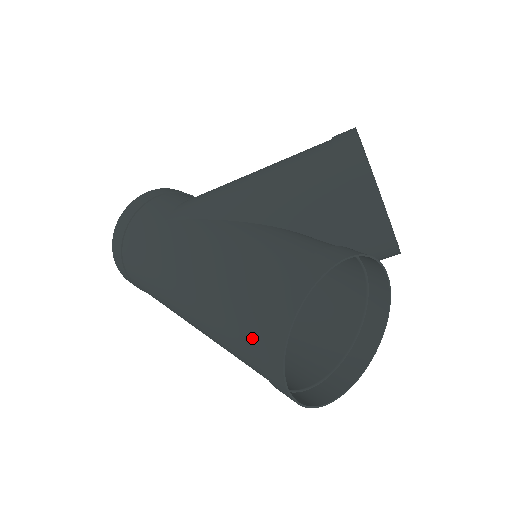
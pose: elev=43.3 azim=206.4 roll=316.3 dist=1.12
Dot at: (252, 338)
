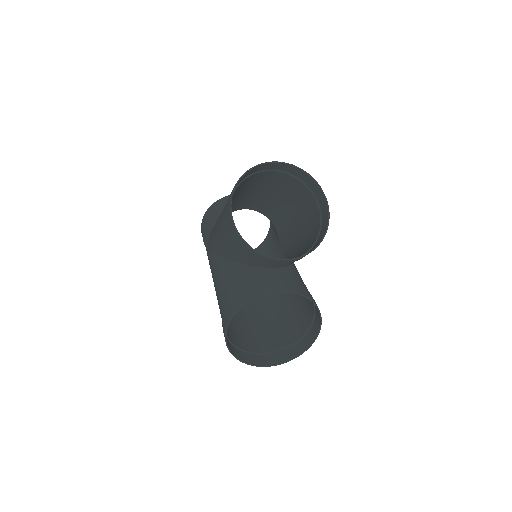
Dot at: (235, 342)
